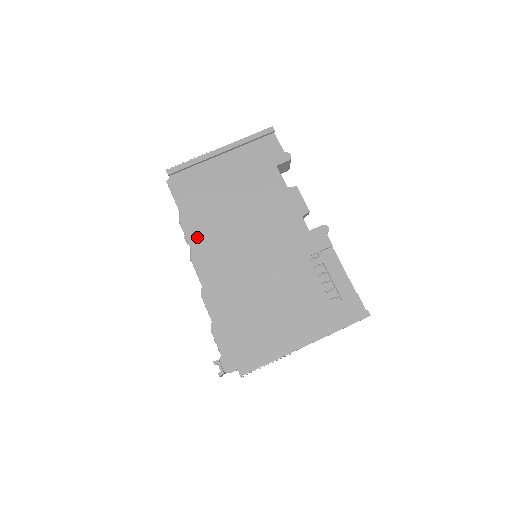
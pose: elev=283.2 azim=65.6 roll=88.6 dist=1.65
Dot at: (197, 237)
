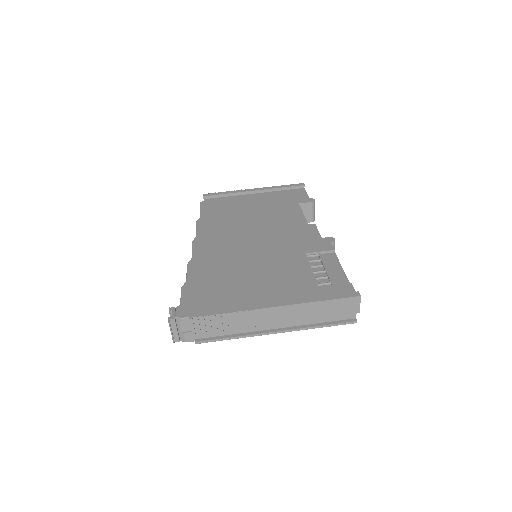
Dot at: (206, 231)
